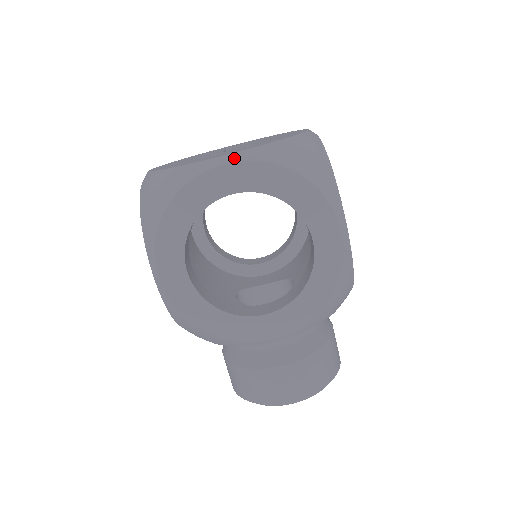
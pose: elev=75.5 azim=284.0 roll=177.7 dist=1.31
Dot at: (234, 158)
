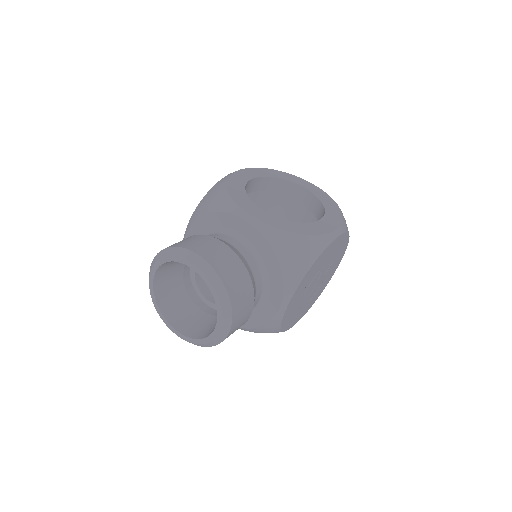
Dot at: (318, 188)
